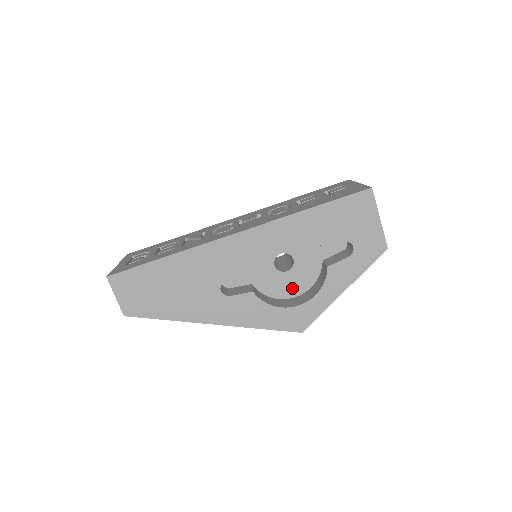
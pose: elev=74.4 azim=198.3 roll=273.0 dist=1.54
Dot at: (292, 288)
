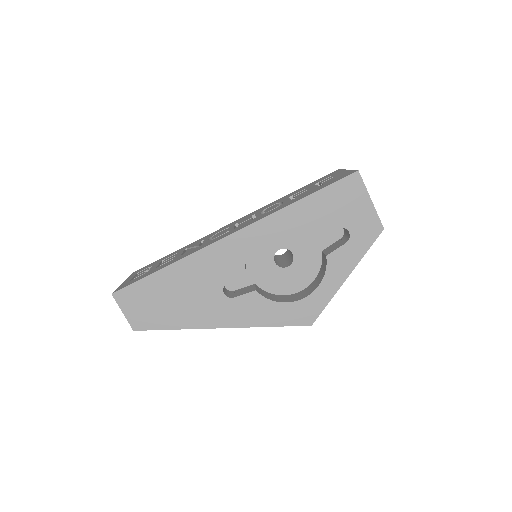
Dot at: (296, 283)
